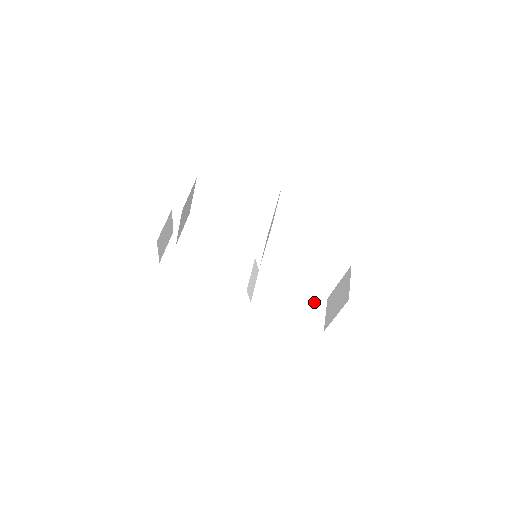
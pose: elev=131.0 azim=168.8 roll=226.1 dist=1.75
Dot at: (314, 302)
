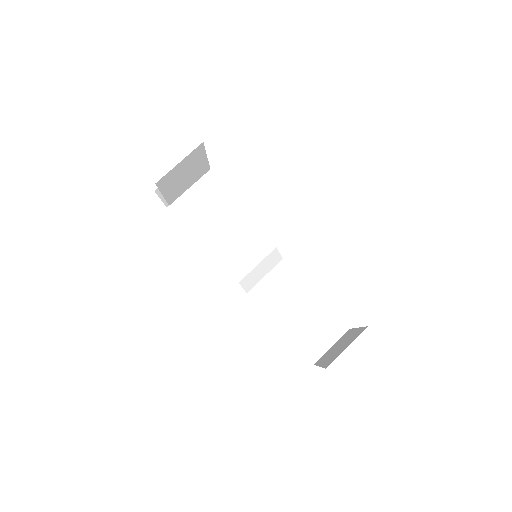
Dot at: (327, 326)
